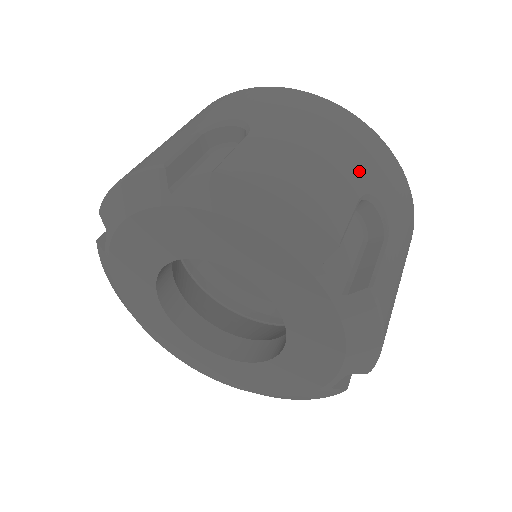
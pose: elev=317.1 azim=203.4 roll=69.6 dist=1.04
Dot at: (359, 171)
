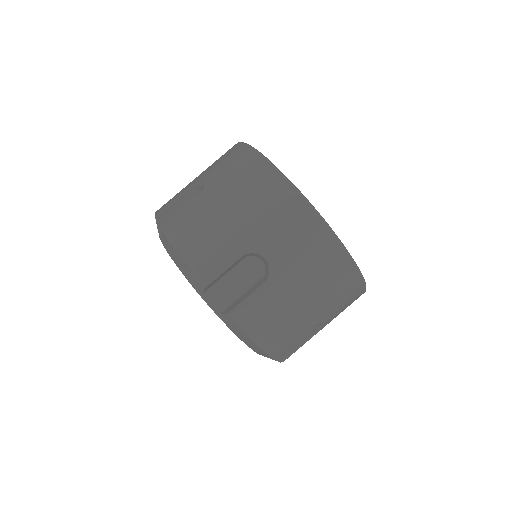
Dot at: (321, 313)
